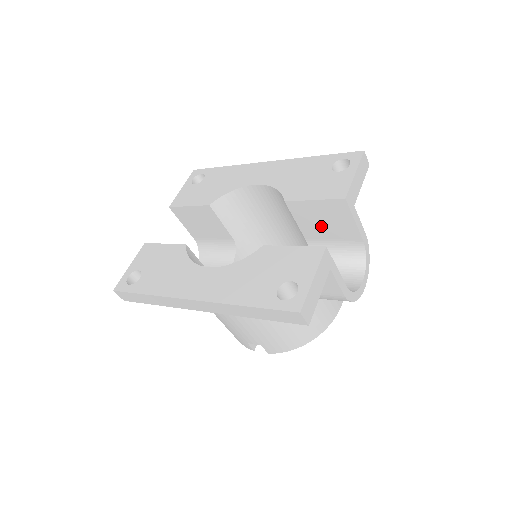
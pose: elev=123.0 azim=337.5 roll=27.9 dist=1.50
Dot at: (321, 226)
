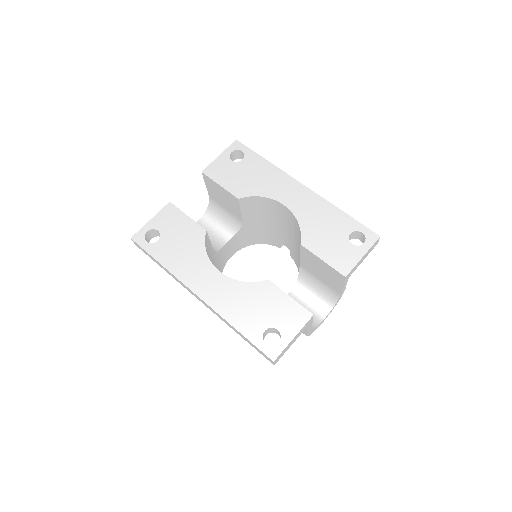
Dot at: (317, 270)
